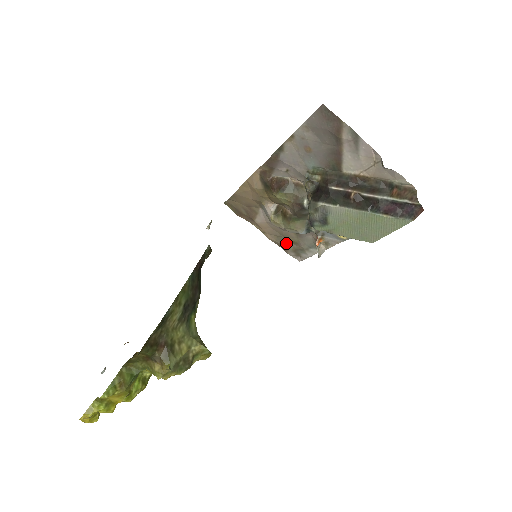
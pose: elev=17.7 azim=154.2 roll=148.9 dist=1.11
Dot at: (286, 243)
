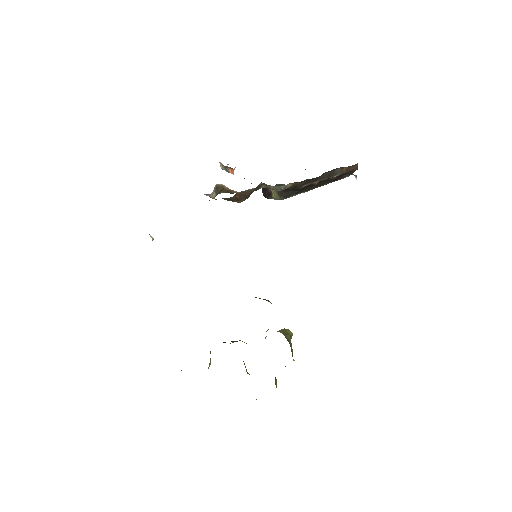
Dot at: occluded
